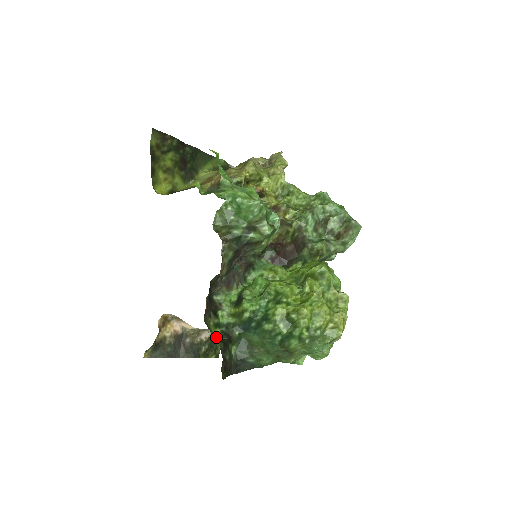
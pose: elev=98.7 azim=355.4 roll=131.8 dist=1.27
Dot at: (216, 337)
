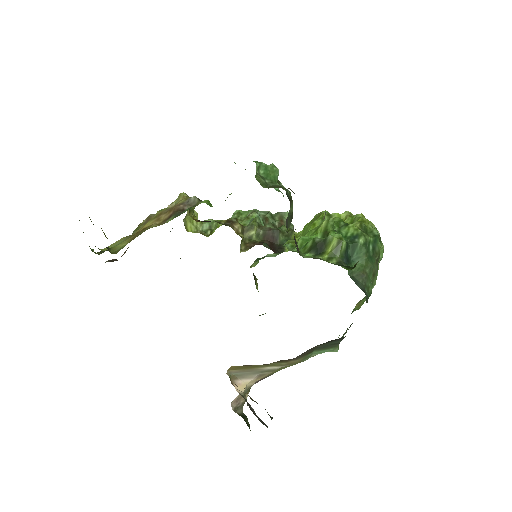
Dot at: occluded
